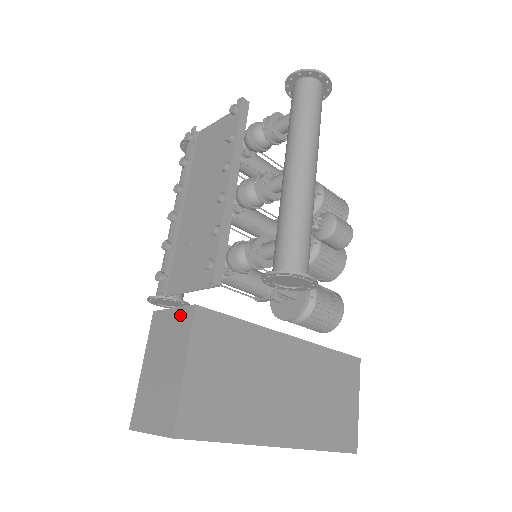
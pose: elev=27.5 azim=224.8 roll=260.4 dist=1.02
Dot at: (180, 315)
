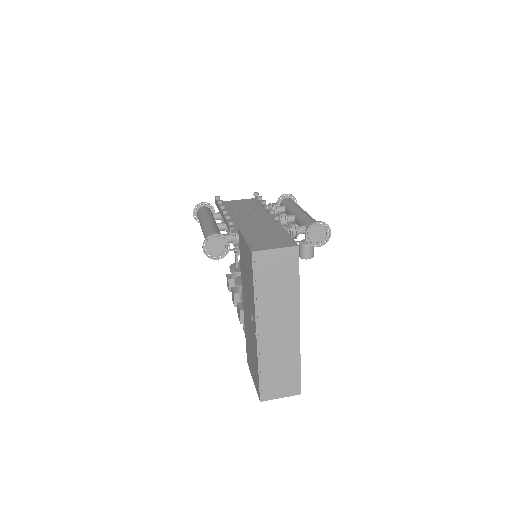
Dot at: (268, 225)
